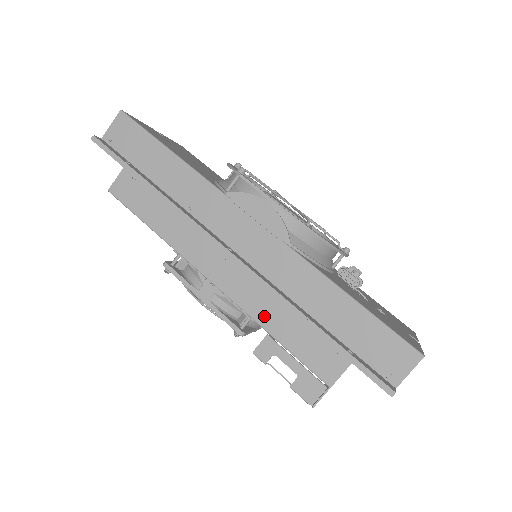
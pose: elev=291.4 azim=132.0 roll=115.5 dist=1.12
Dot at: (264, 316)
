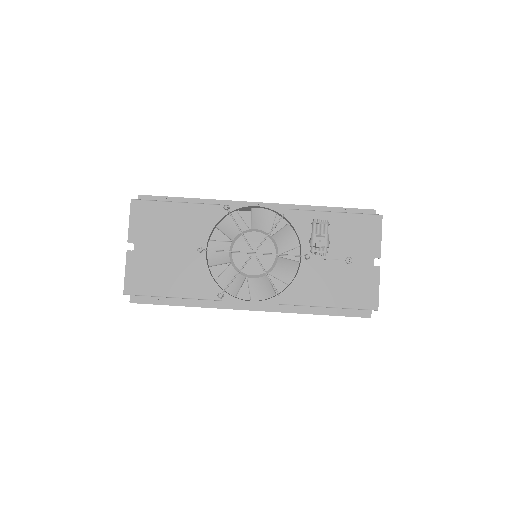
Dot at: occluded
